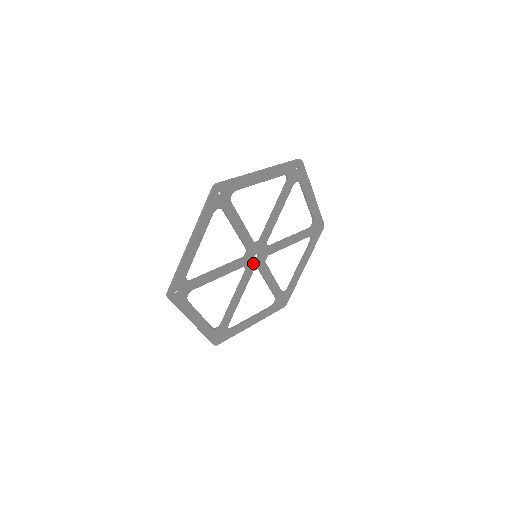
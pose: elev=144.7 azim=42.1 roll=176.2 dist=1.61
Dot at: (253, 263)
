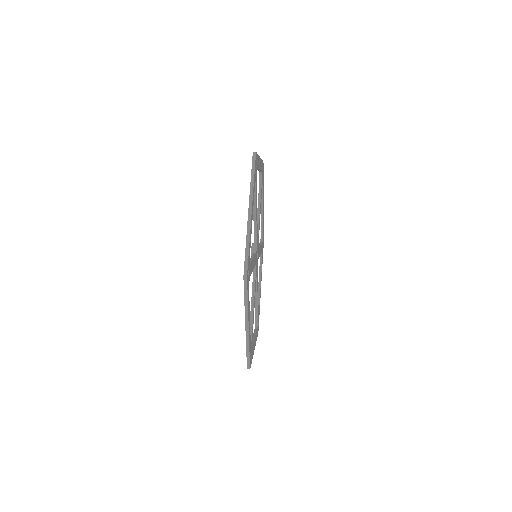
Dot at: (257, 263)
